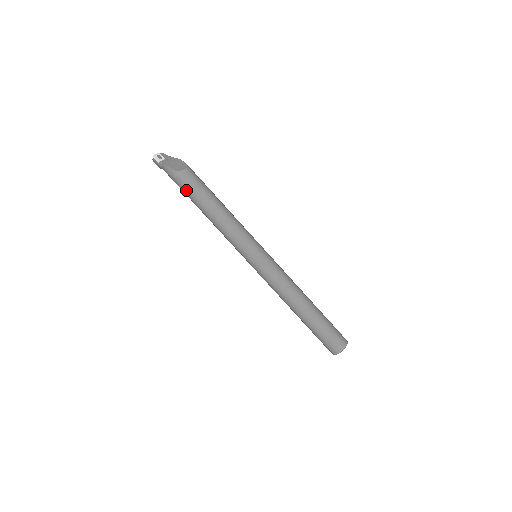
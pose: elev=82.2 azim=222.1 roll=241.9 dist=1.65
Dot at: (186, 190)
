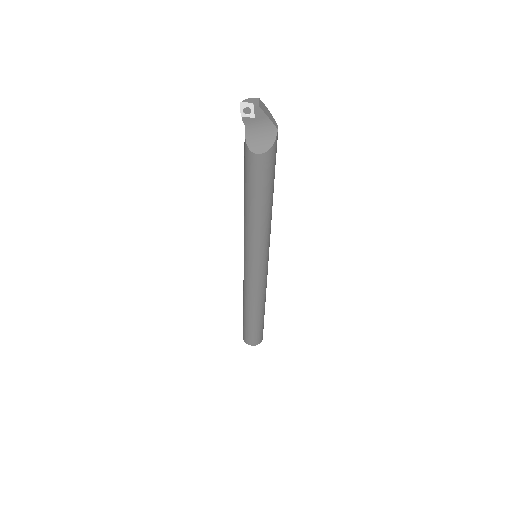
Dot at: occluded
